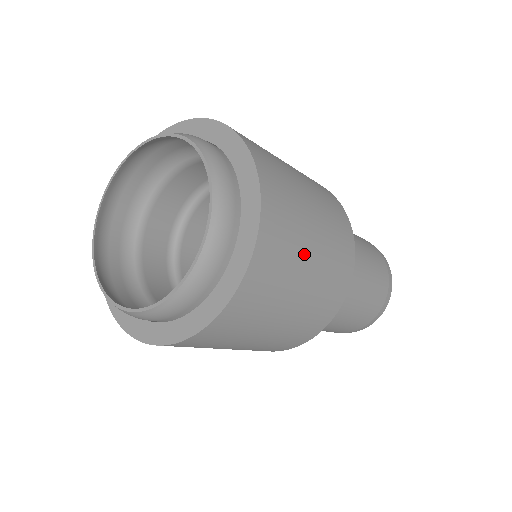
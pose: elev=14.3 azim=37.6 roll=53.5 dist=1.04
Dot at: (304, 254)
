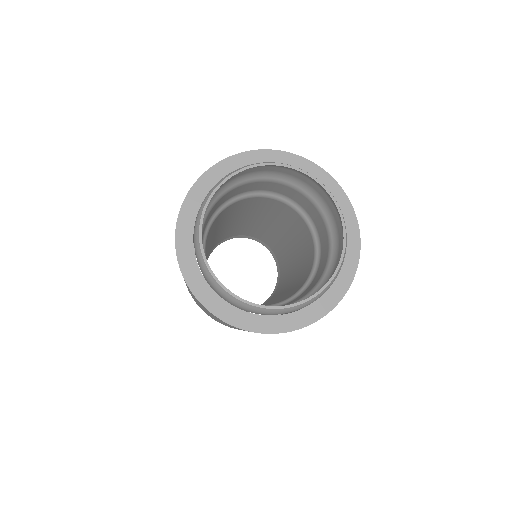
Dot at: occluded
